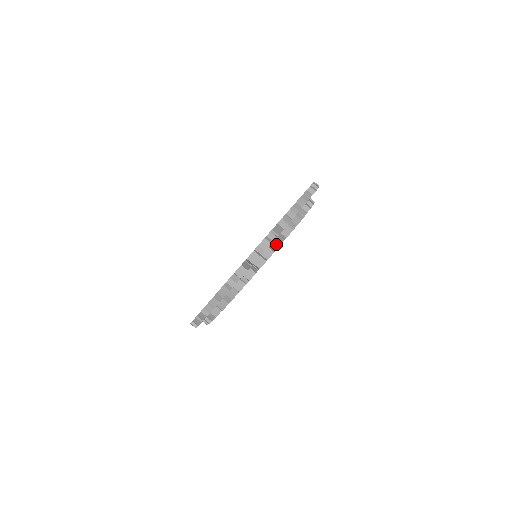
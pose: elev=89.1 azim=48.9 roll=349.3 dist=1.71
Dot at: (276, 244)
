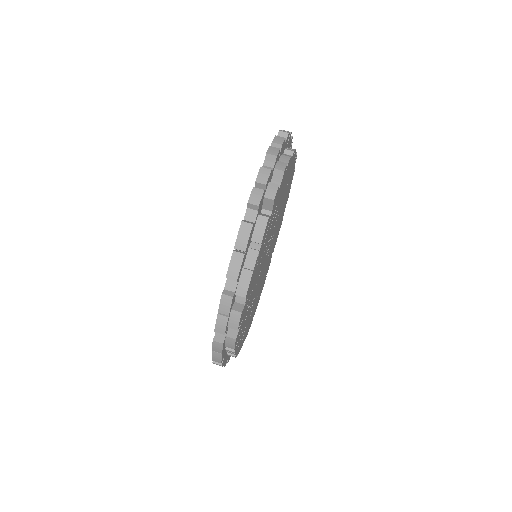
Dot at: occluded
